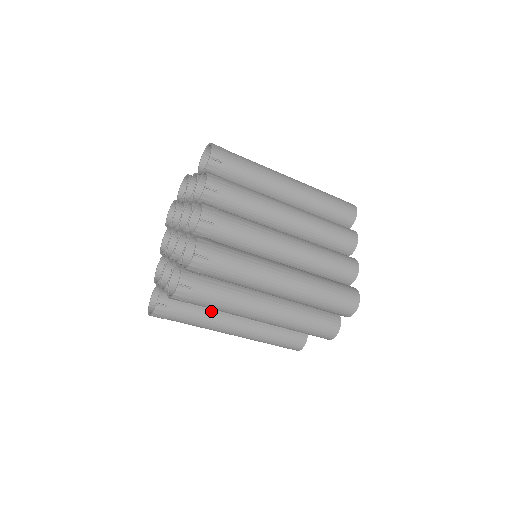
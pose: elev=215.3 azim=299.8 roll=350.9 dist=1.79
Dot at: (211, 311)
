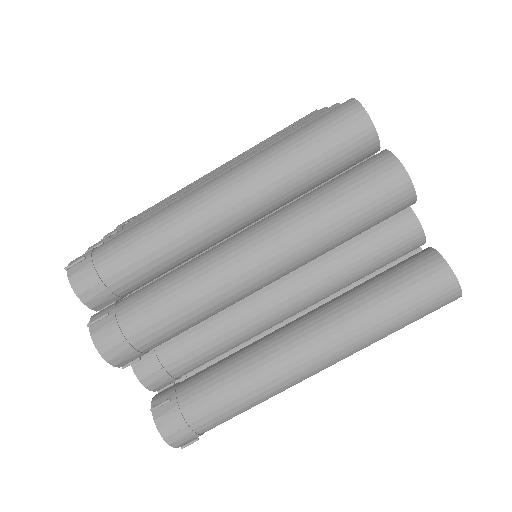
Dot at: (238, 356)
